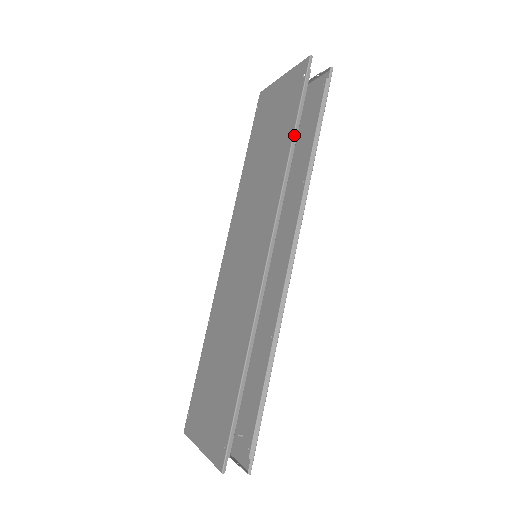
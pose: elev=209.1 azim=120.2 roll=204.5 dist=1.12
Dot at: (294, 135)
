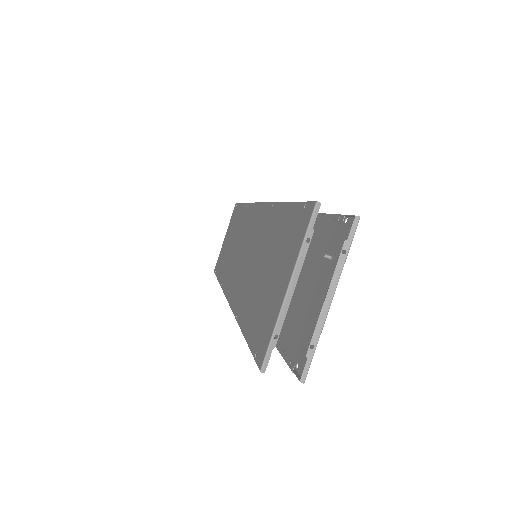
Dot at: occluded
